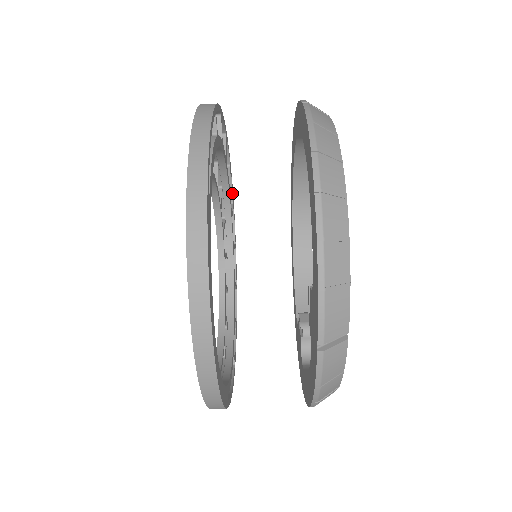
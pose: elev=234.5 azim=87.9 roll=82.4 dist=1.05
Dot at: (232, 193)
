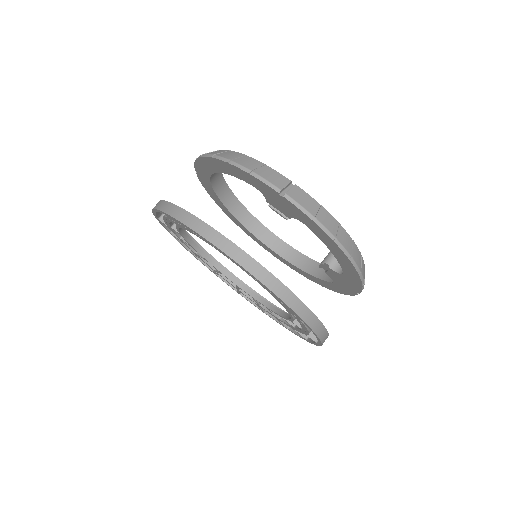
Dot at: occluded
